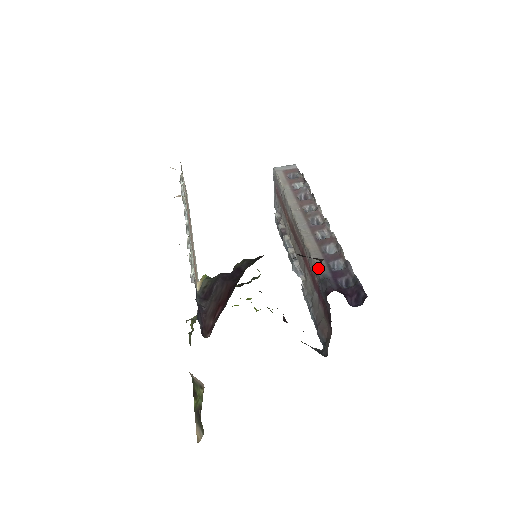
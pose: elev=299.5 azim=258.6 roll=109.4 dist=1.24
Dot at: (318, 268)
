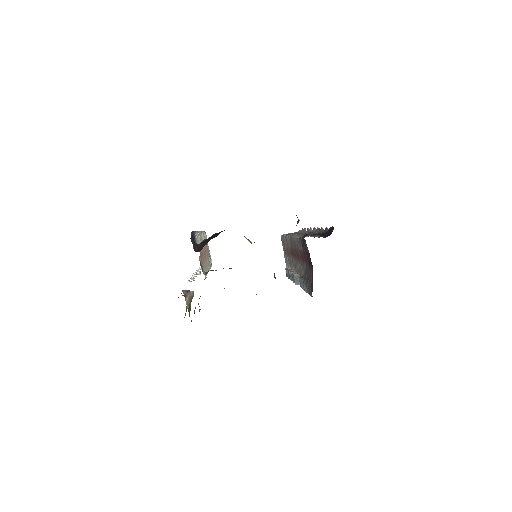
Dot at: (301, 236)
